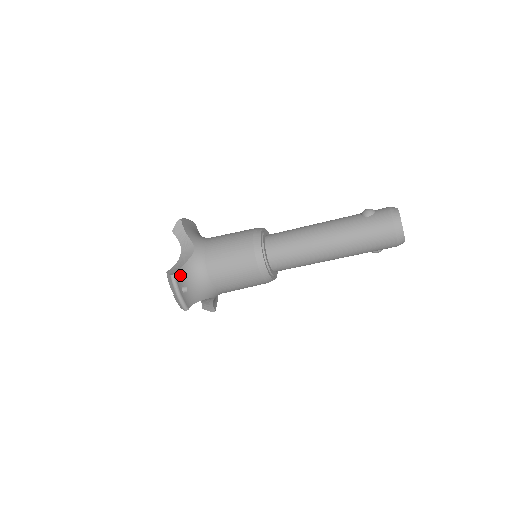
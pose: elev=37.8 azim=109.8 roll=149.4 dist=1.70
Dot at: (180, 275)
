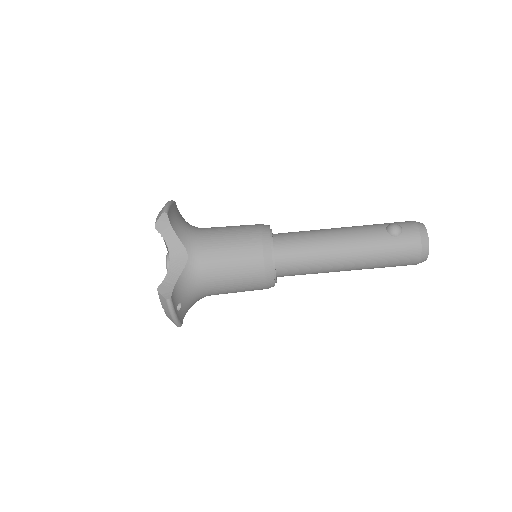
Dot at: (175, 294)
